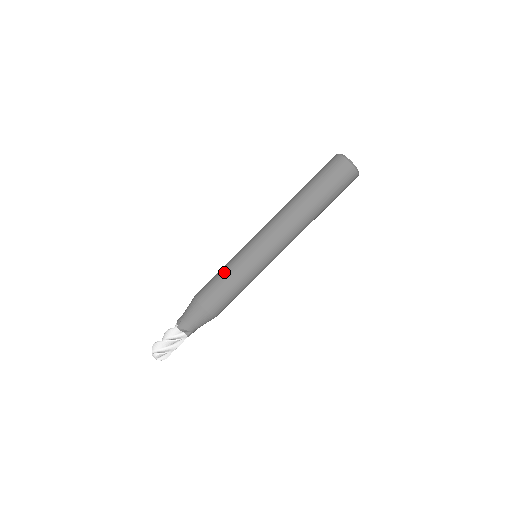
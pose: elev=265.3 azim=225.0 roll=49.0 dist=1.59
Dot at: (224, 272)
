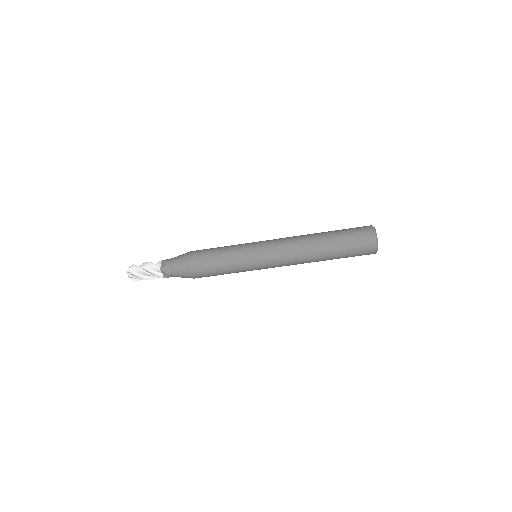
Dot at: (224, 254)
